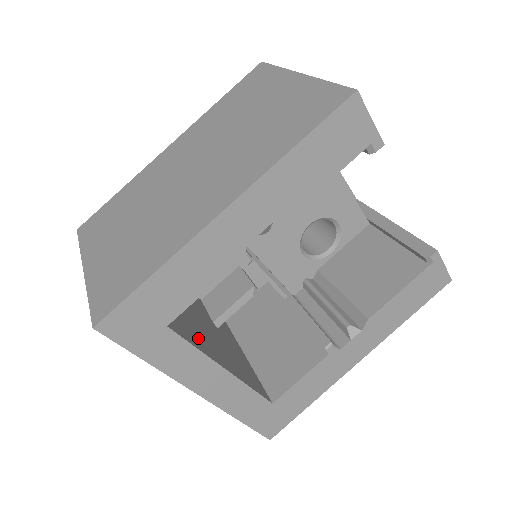
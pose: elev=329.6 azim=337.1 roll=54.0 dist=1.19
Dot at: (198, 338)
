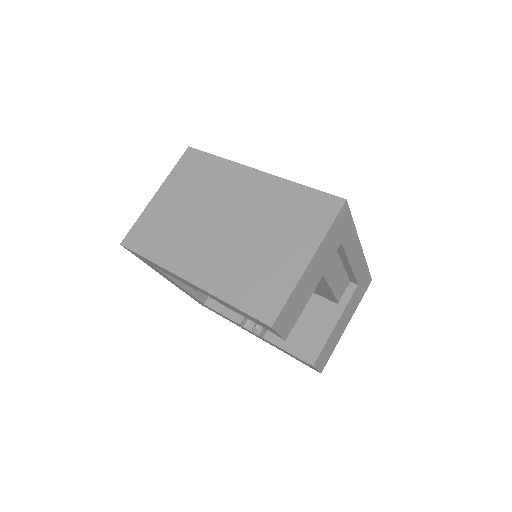
Dot at: occluded
